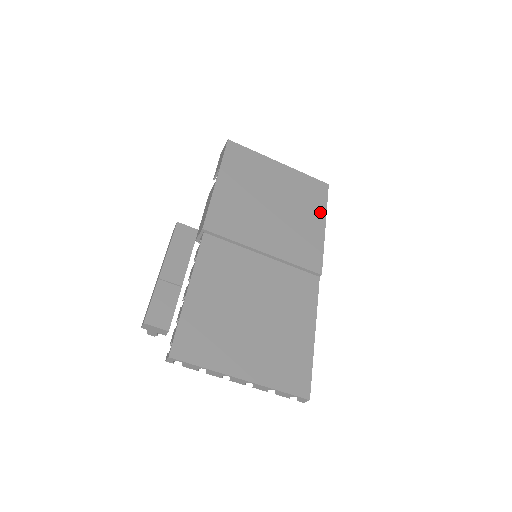
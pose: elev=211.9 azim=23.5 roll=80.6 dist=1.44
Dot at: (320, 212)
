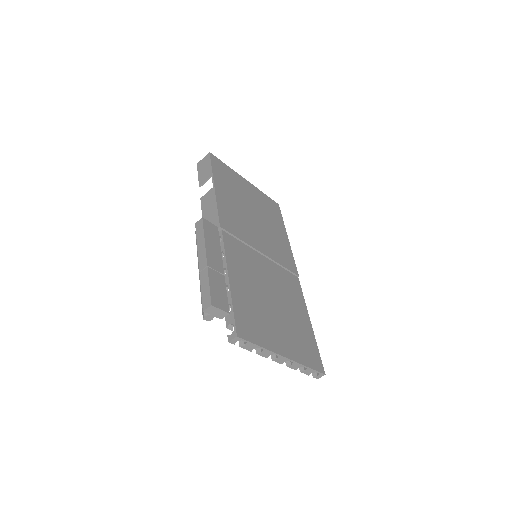
Dot at: (282, 226)
